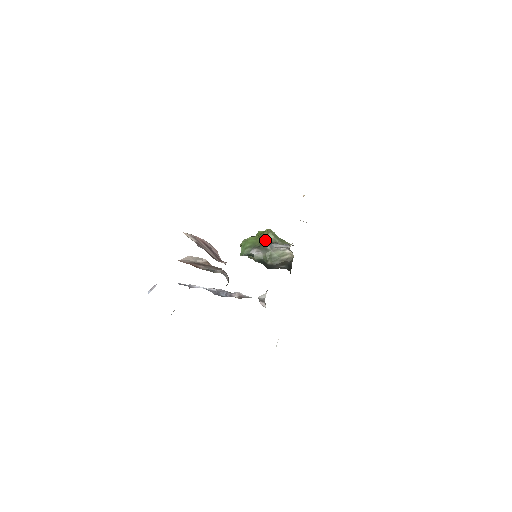
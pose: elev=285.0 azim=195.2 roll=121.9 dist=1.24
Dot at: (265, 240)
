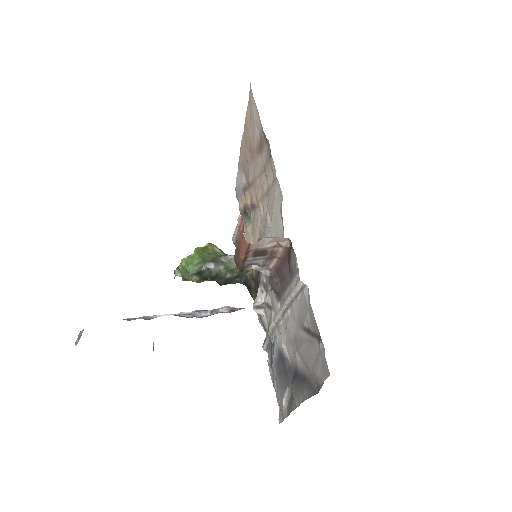
Dot at: (213, 254)
